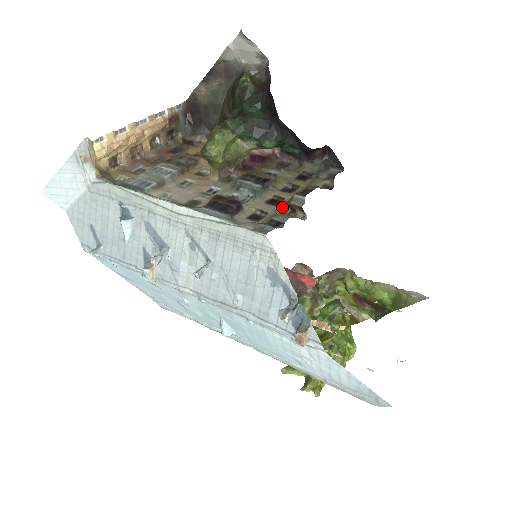
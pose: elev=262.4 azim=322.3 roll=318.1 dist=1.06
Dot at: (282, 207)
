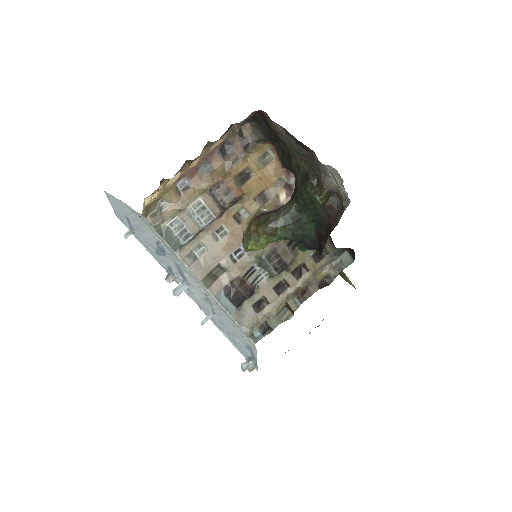
Dot at: (282, 301)
